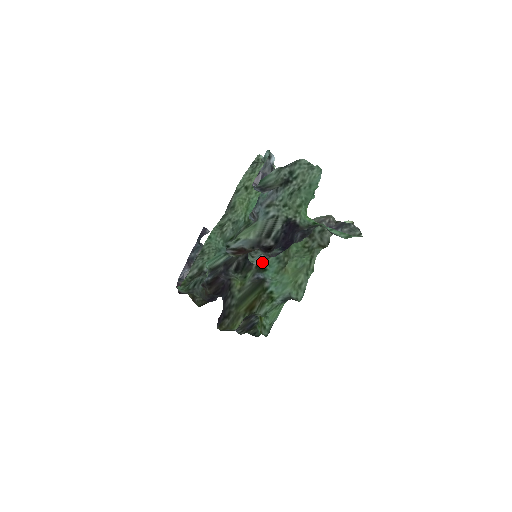
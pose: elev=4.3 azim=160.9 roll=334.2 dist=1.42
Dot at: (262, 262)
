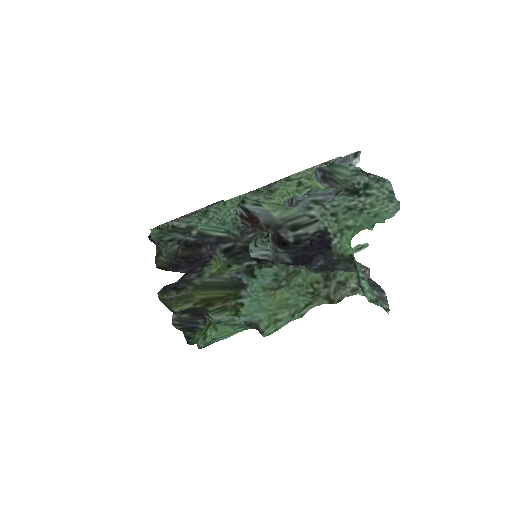
Dot at: (258, 266)
